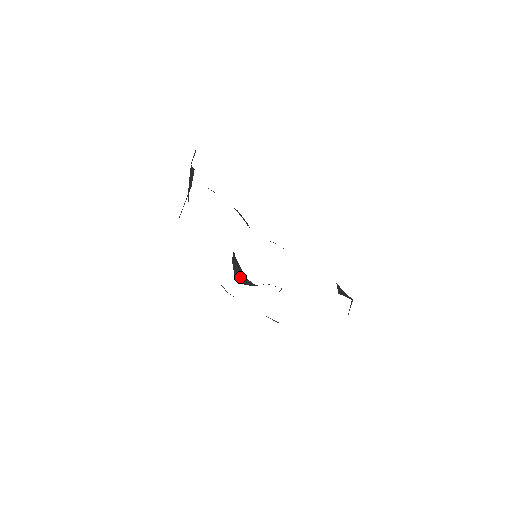
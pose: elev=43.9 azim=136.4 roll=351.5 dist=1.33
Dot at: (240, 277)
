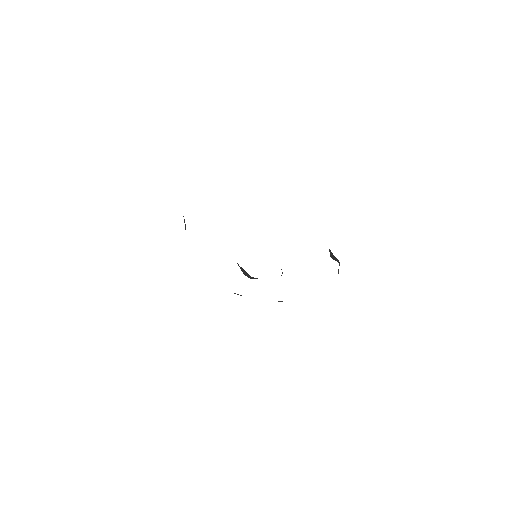
Dot at: (249, 277)
